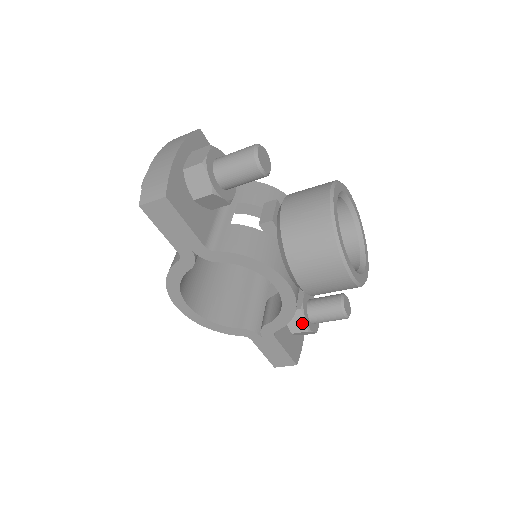
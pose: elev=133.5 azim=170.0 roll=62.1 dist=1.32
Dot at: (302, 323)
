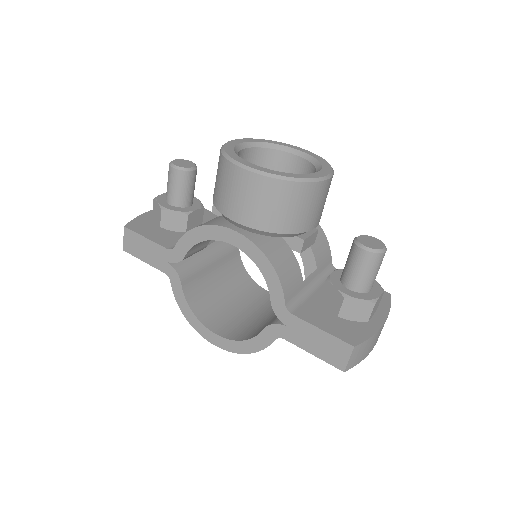
Dot at: (335, 294)
